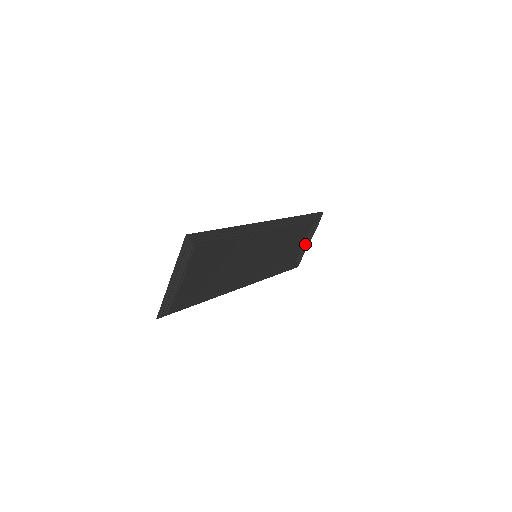
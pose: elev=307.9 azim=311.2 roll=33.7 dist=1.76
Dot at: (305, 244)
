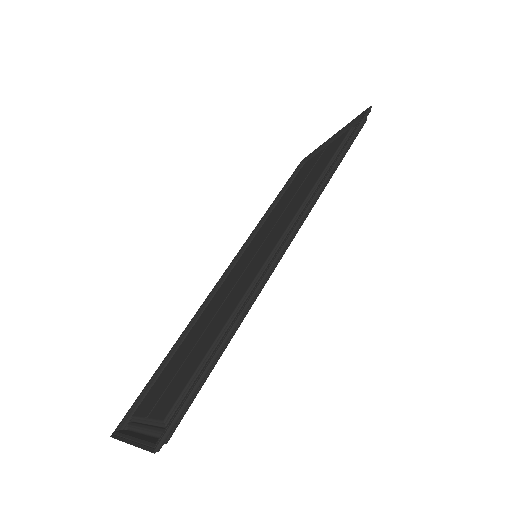
Dot at: occluded
